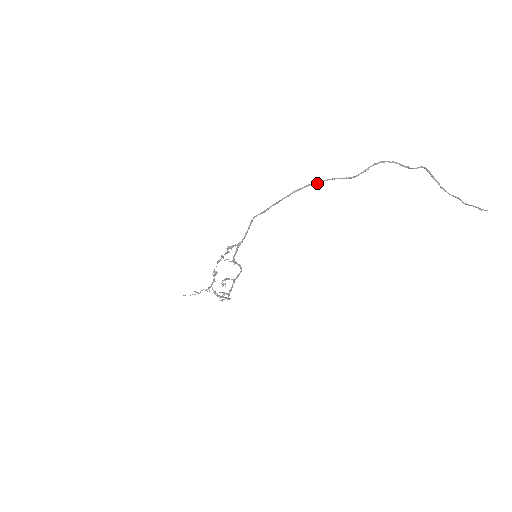
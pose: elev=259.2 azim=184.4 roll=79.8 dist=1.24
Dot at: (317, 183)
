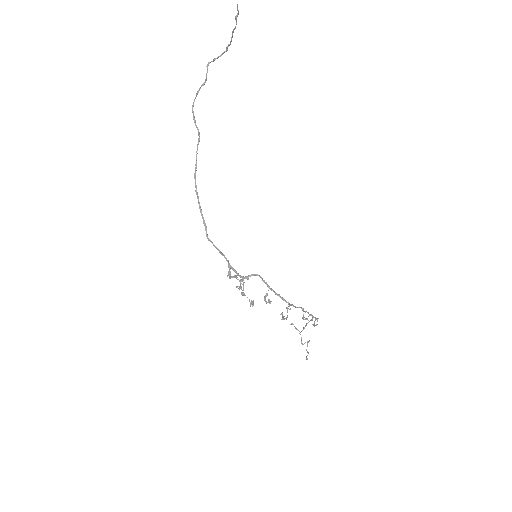
Dot at: (196, 167)
